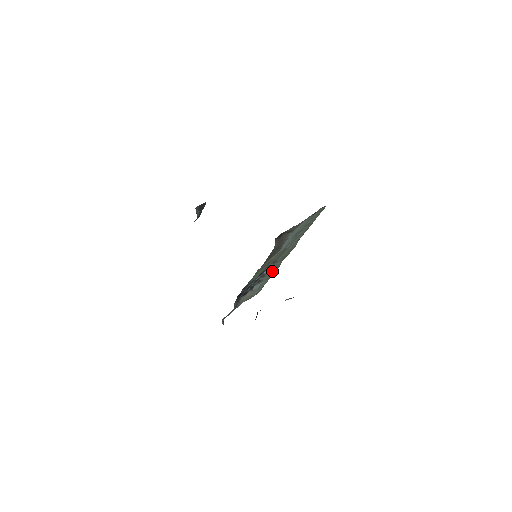
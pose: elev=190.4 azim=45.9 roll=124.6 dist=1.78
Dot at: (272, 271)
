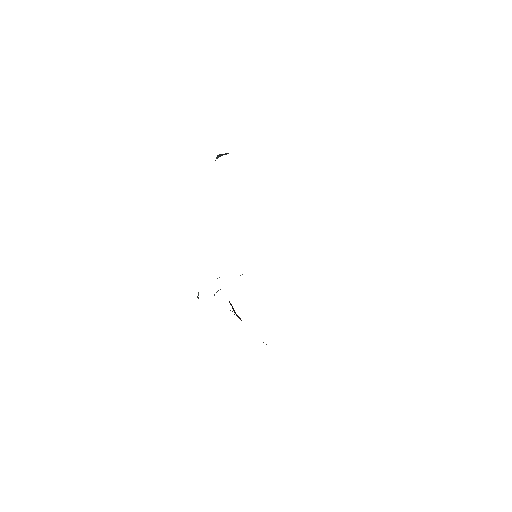
Dot at: occluded
